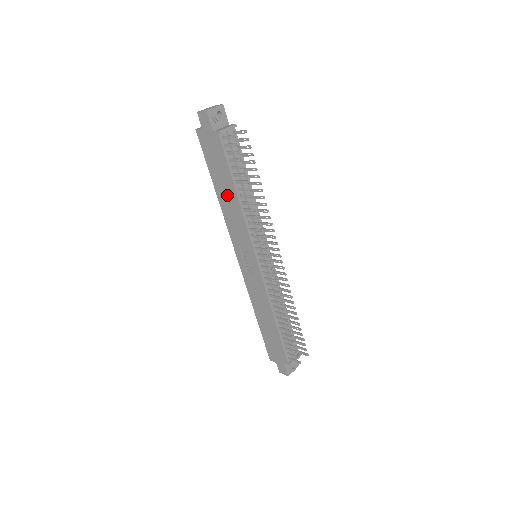
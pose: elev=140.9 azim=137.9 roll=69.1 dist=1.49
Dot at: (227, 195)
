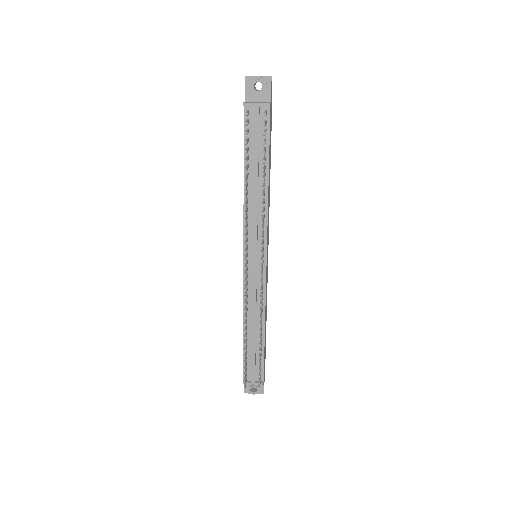
Dot at: occluded
